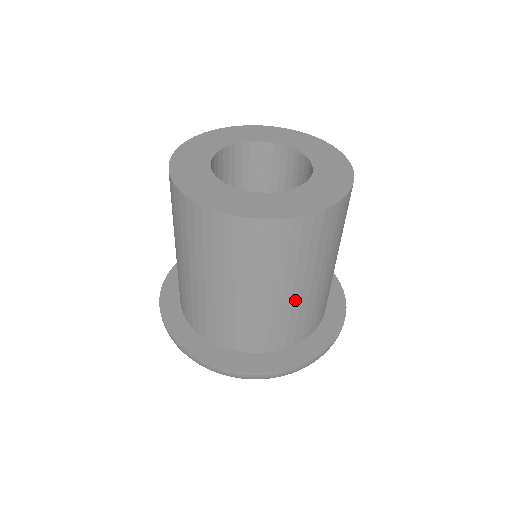
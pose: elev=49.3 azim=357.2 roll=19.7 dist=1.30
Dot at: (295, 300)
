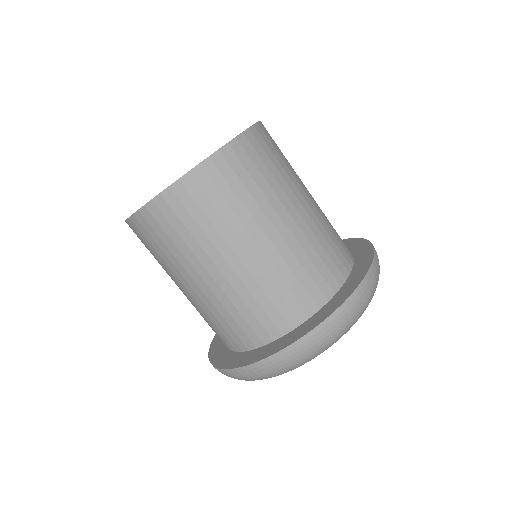
Dot at: (215, 289)
